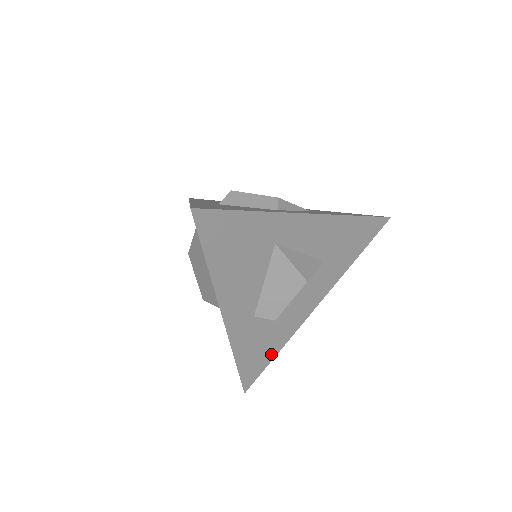
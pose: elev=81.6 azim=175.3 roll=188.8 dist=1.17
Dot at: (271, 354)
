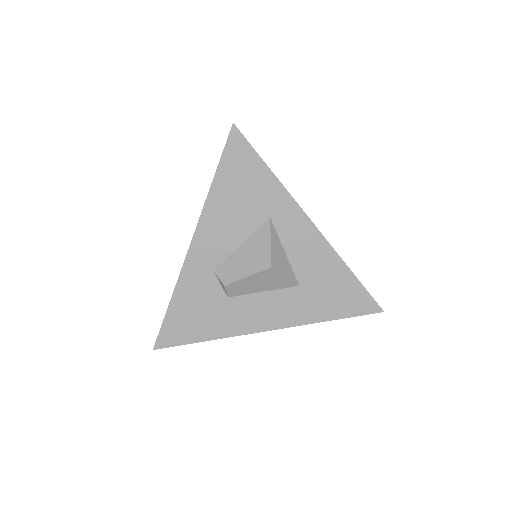
Dot at: (200, 334)
